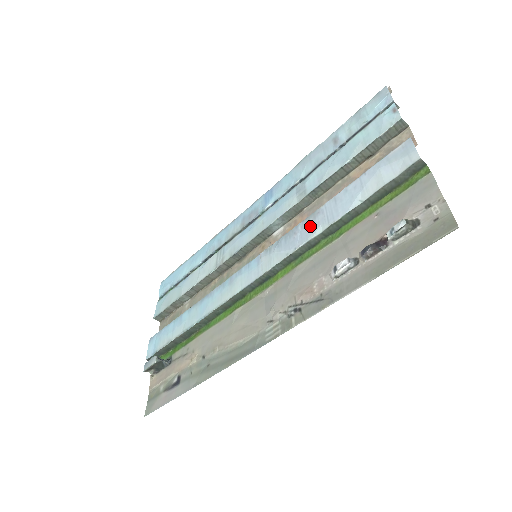
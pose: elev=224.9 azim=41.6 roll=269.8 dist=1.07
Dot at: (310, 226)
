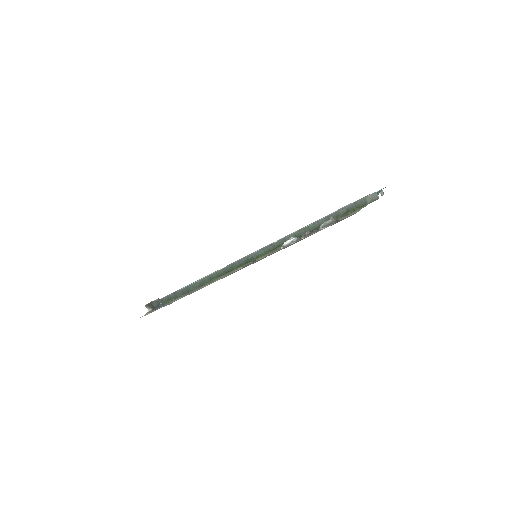
Dot at: occluded
